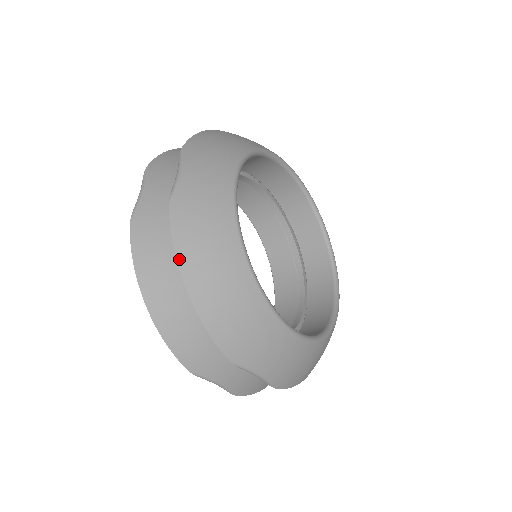
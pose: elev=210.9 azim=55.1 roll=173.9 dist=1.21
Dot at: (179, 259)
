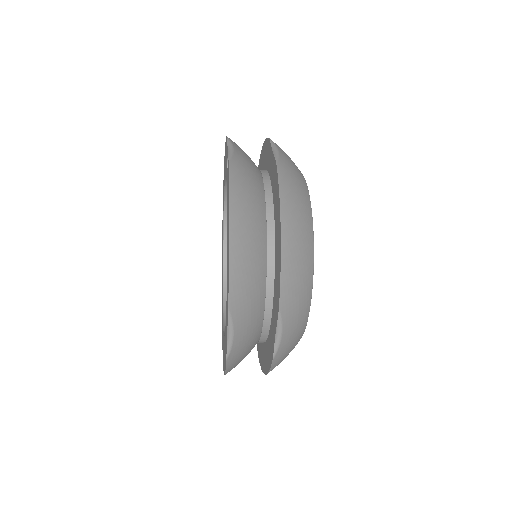
Dot at: (281, 203)
